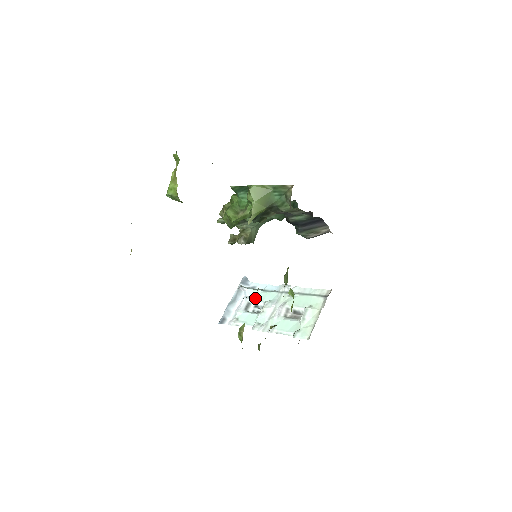
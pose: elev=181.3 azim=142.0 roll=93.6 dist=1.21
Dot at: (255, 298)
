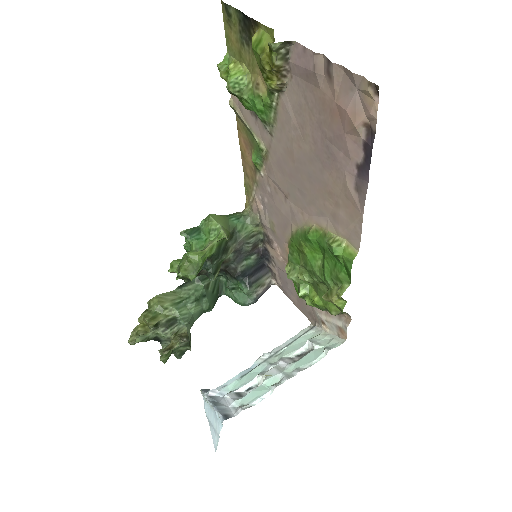
Dot at: (239, 385)
